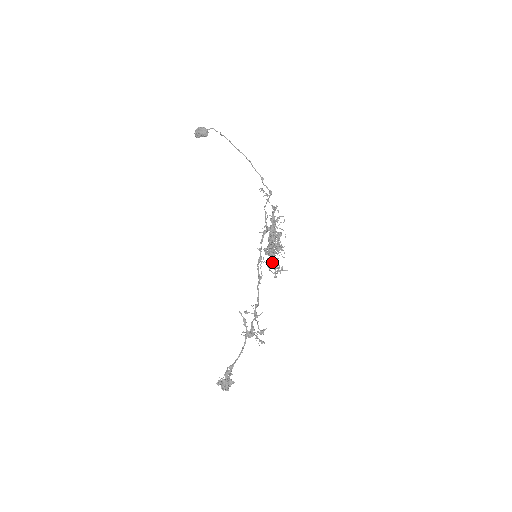
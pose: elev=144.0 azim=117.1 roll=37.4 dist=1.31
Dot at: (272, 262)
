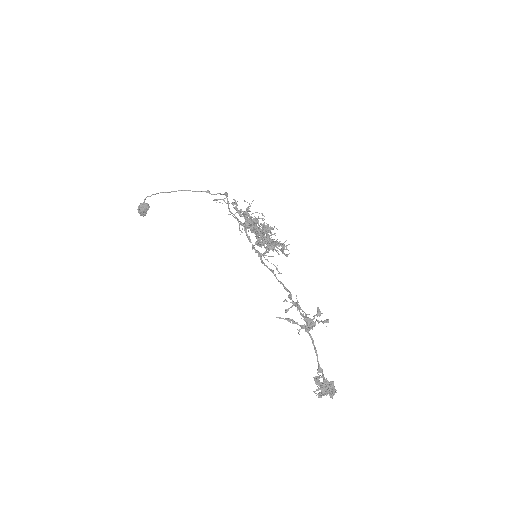
Dot at: (269, 248)
